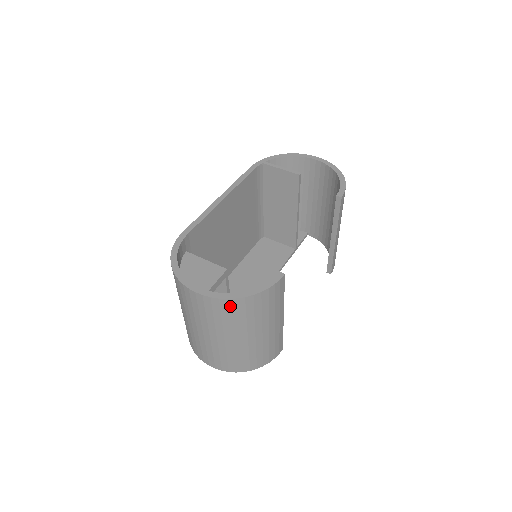
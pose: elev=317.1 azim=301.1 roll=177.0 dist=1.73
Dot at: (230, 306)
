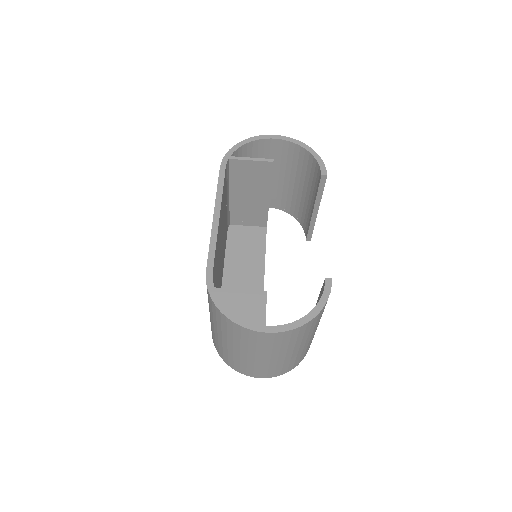
Dot at: (300, 330)
